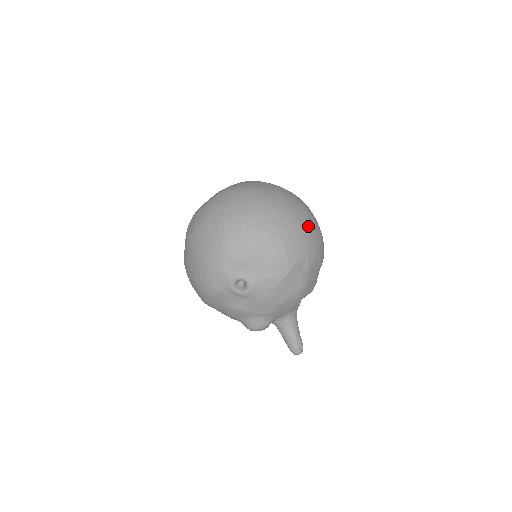
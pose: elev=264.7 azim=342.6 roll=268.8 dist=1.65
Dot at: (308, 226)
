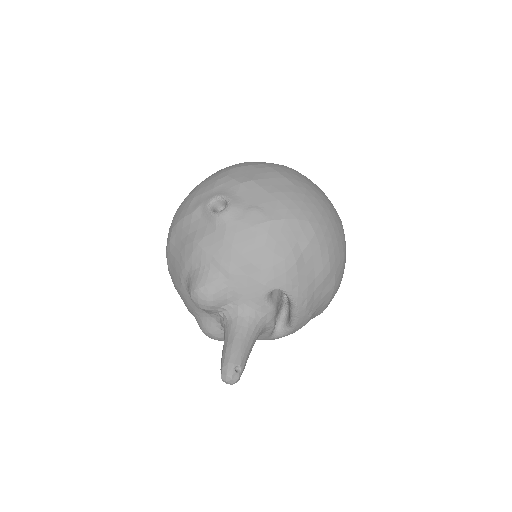
Dot at: (333, 216)
